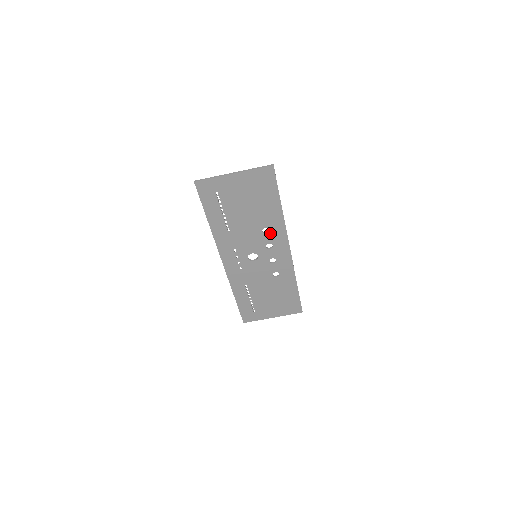
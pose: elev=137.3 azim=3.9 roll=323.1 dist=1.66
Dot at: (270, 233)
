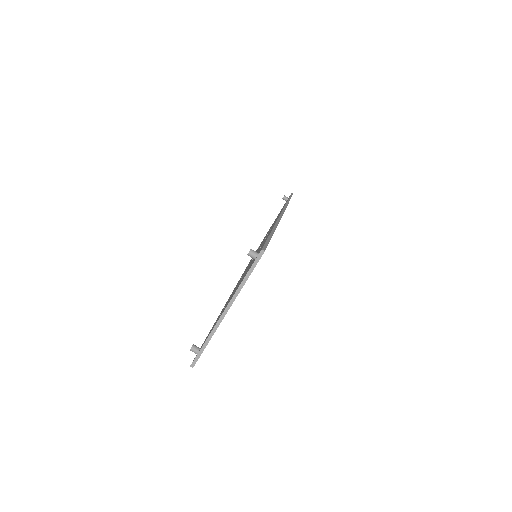
Dot at: occluded
